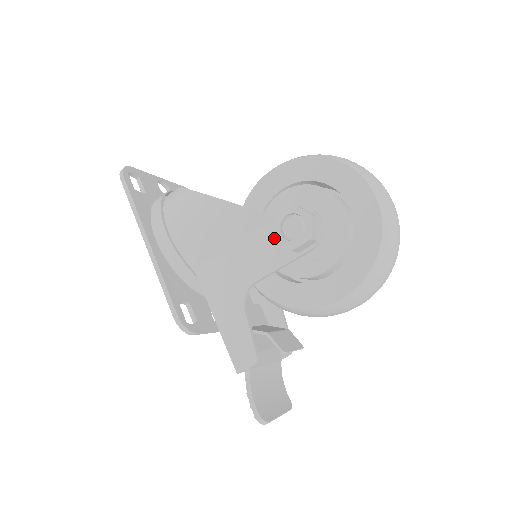
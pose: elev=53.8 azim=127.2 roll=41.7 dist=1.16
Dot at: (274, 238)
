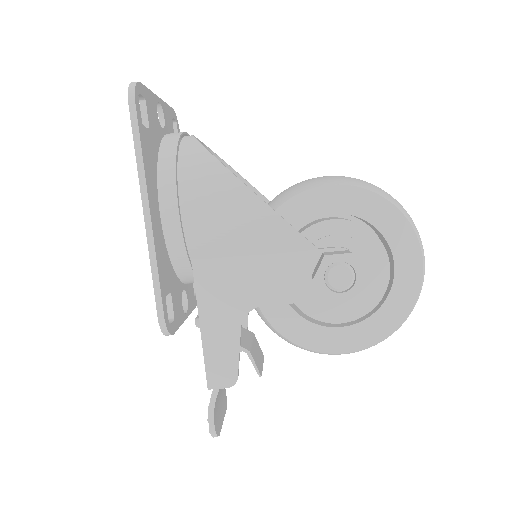
Dot at: (315, 279)
